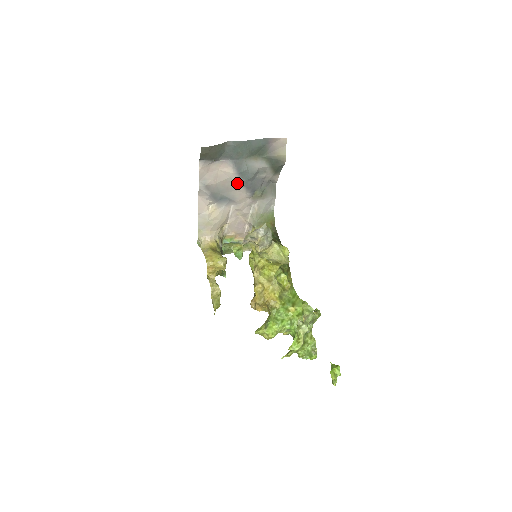
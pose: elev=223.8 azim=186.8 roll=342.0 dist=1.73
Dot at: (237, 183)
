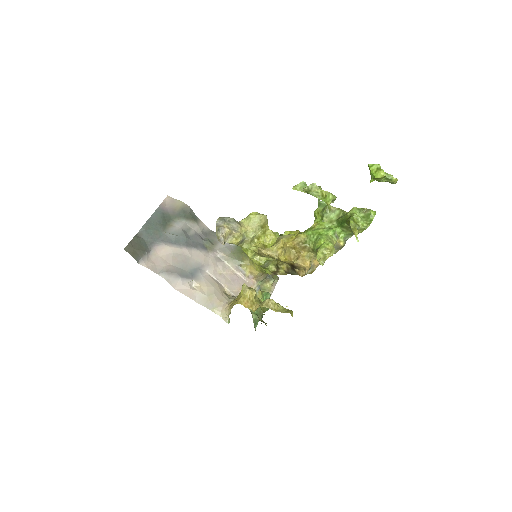
Dot at: (183, 251)
